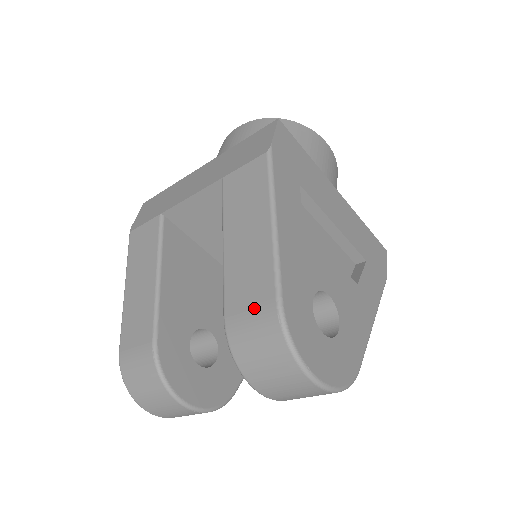
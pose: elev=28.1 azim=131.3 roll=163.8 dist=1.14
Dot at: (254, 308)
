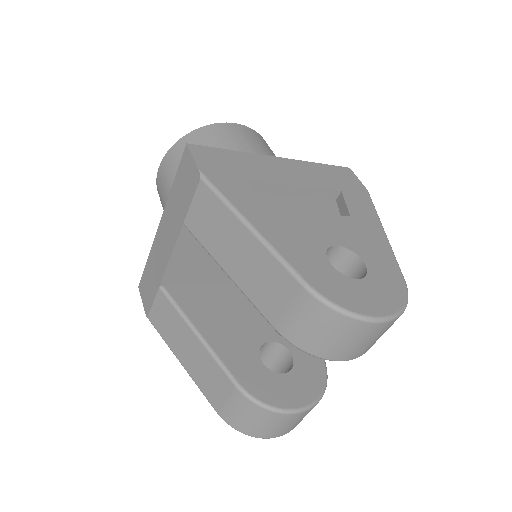
Dot at: (291, 305)
